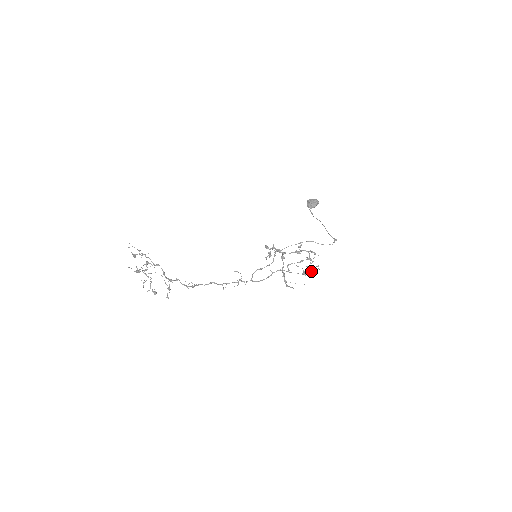
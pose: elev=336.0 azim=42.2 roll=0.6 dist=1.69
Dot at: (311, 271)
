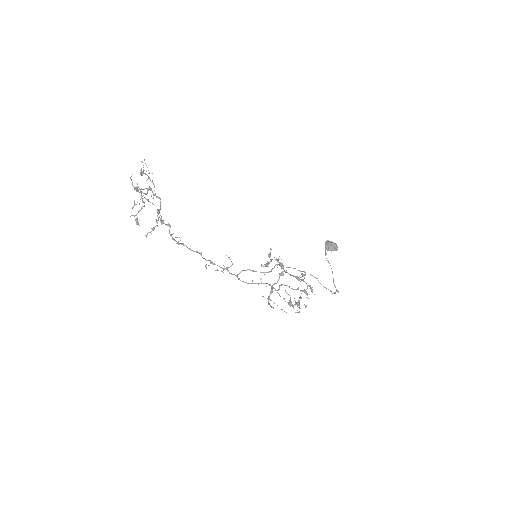
Dot at: (297, 305)
